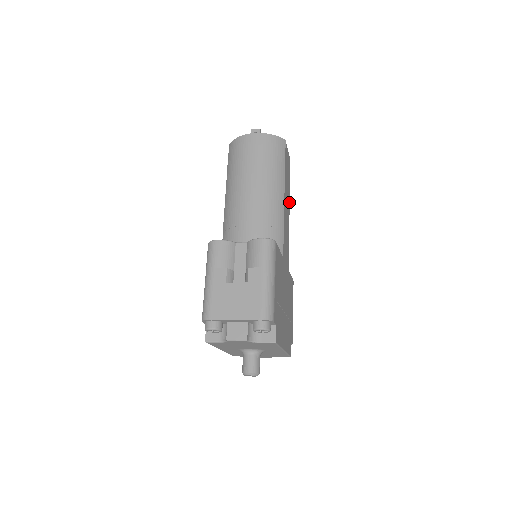
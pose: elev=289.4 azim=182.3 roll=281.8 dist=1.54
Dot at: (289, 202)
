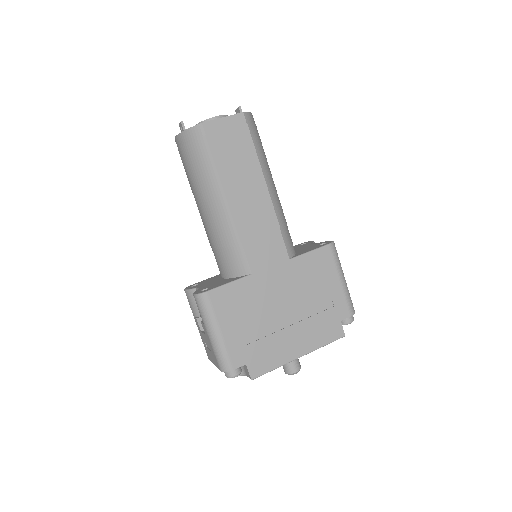
Dot at: (261, 176)
